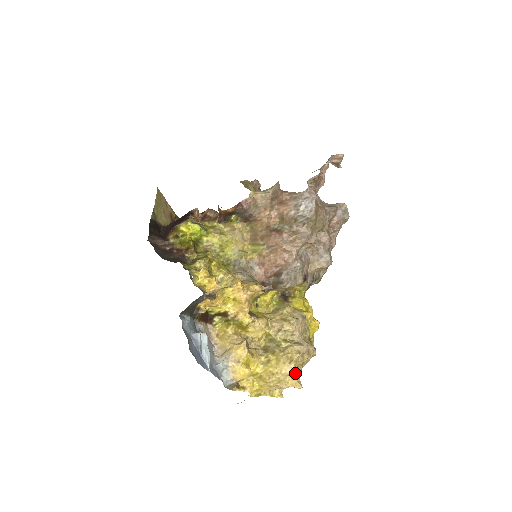
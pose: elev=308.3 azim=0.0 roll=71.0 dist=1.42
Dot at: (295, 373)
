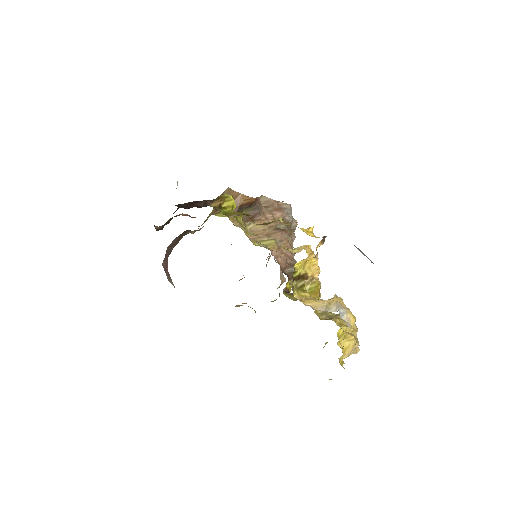
Dot at: occluded
